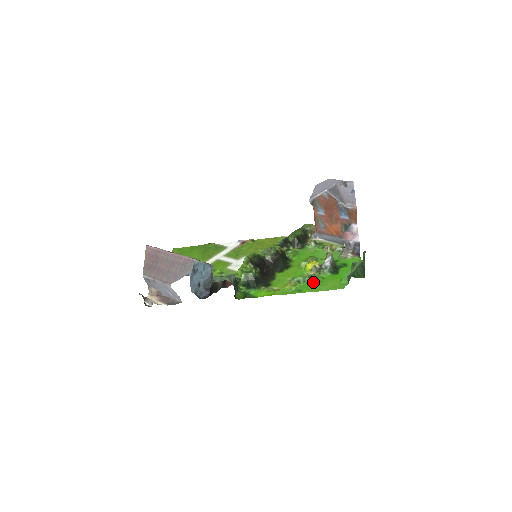
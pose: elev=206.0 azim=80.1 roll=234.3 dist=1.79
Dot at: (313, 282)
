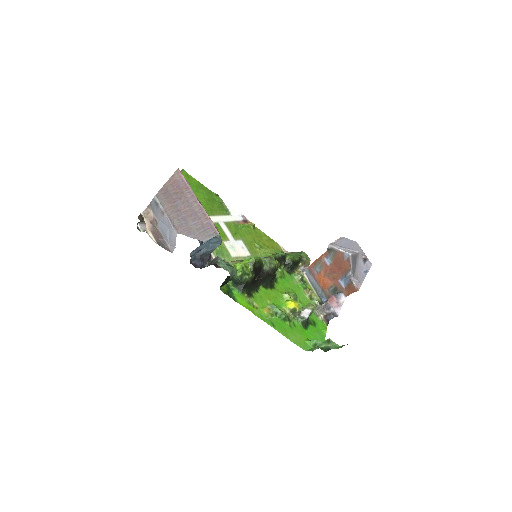
Dot at: (286, 323)
